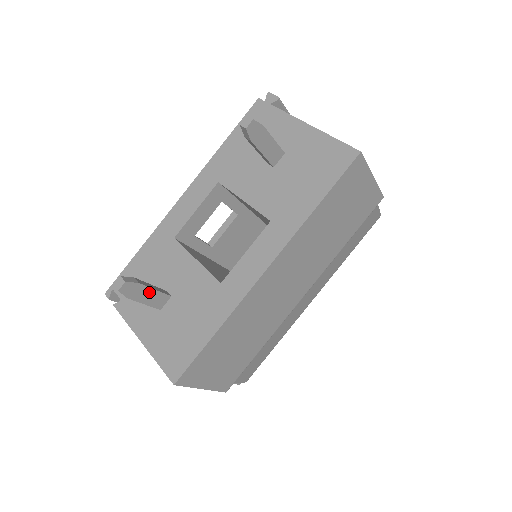
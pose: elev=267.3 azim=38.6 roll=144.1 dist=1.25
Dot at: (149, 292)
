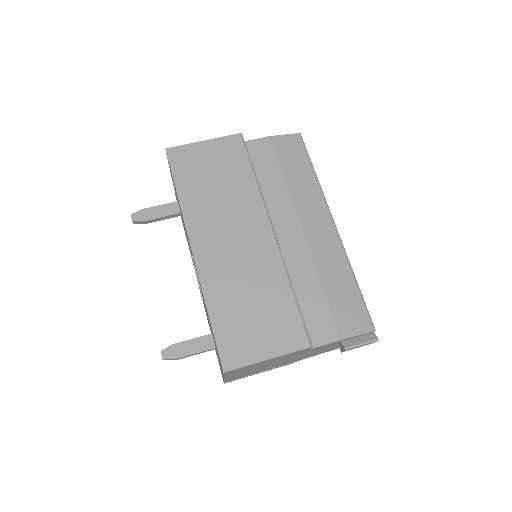
Dot at: (189, 344)
